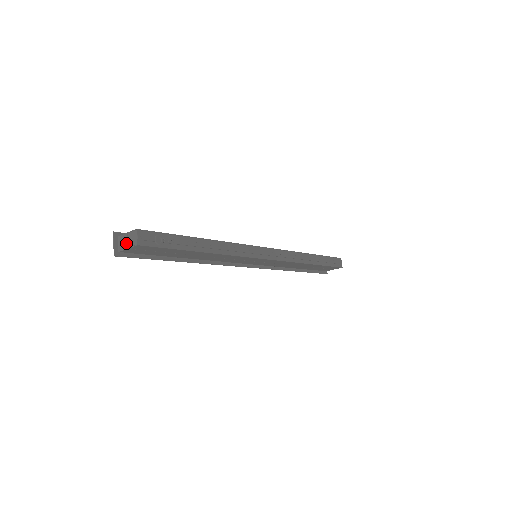
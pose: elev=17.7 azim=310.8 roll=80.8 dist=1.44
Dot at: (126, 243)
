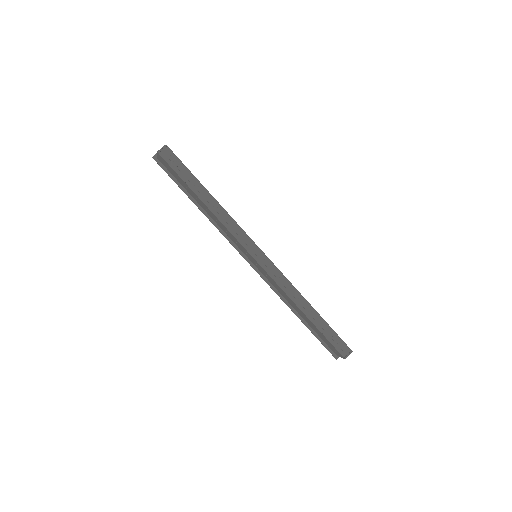
Dot at: occluded
